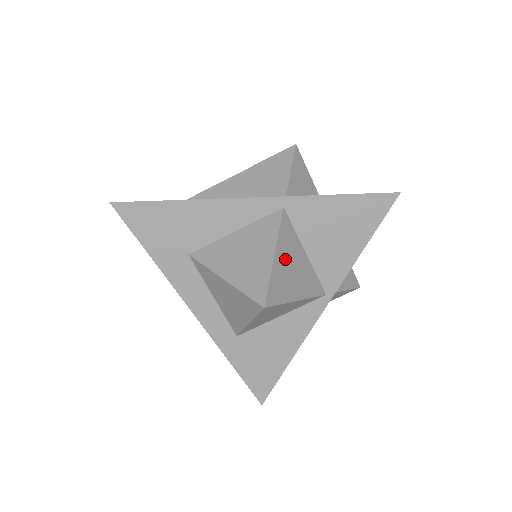
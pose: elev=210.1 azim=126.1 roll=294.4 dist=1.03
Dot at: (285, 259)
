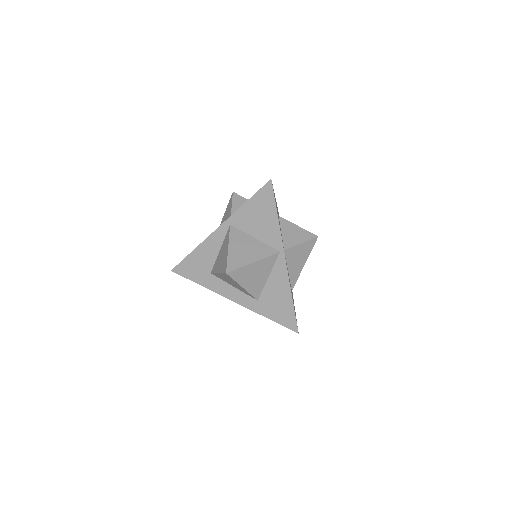
Dot at: (237, 247)
